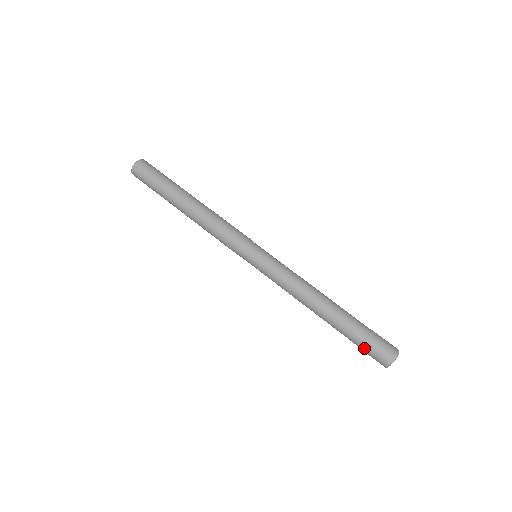
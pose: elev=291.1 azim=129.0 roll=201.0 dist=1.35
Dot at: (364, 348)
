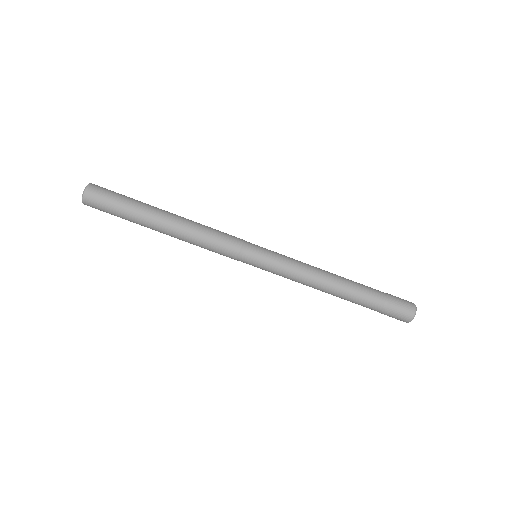
Dot at: (387, 312)
